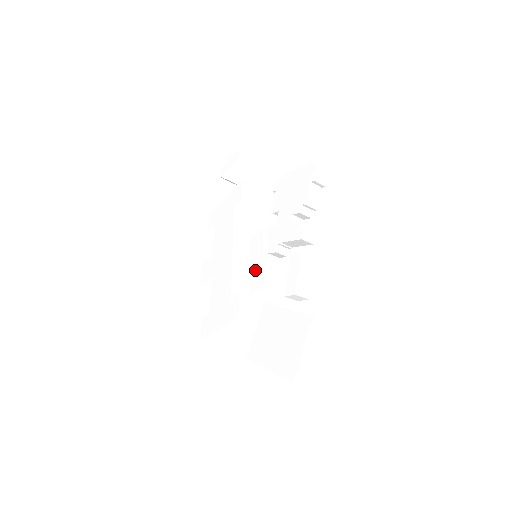
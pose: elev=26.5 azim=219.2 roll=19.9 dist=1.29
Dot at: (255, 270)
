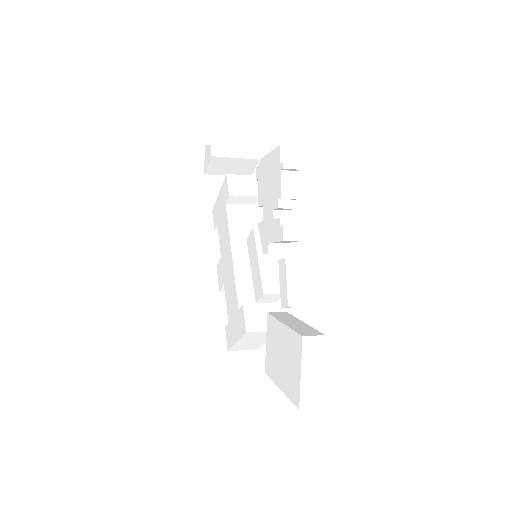
Dot at: (255, 275)
